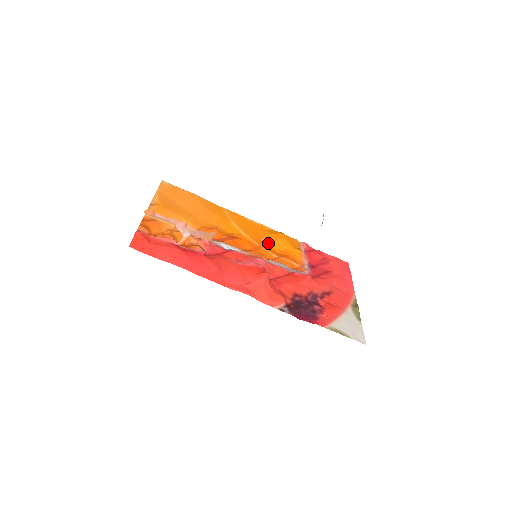
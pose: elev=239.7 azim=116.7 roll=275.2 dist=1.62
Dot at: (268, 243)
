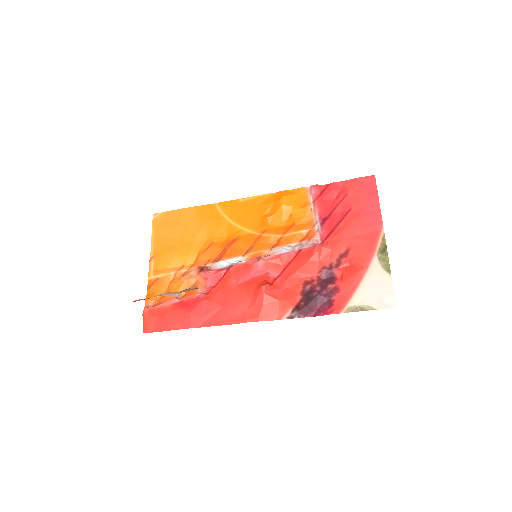
Dot at: (269, 222)
